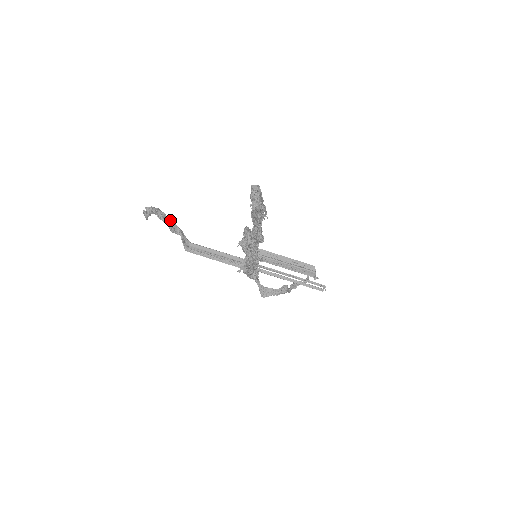
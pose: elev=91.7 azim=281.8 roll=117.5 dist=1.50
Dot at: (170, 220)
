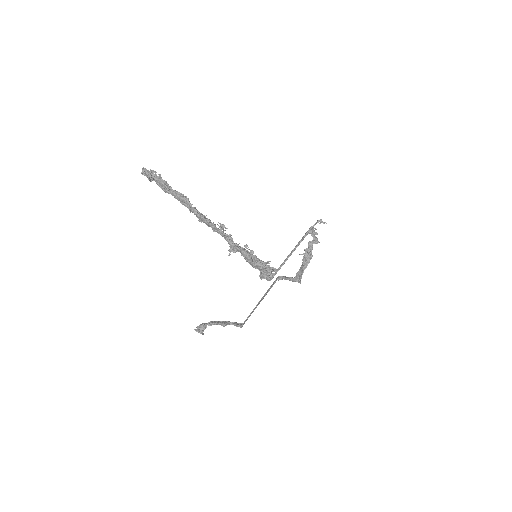
Dot at: (218, 322)
